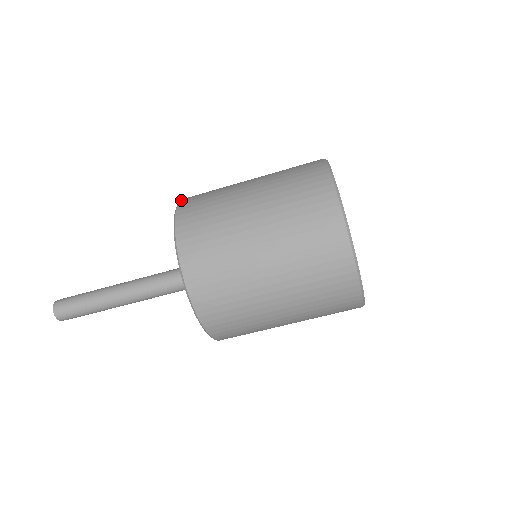
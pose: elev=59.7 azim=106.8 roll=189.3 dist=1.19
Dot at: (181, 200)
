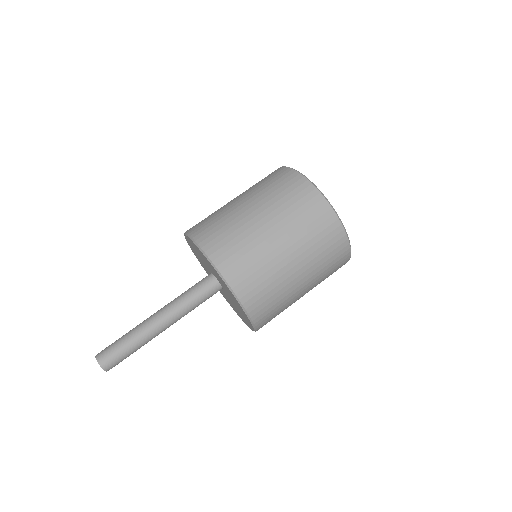
Dot at: occluded
